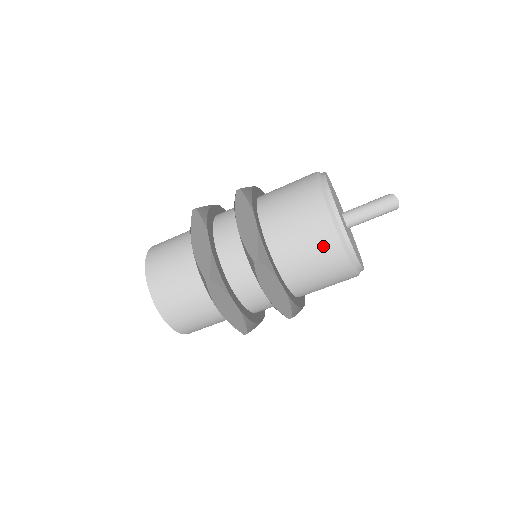
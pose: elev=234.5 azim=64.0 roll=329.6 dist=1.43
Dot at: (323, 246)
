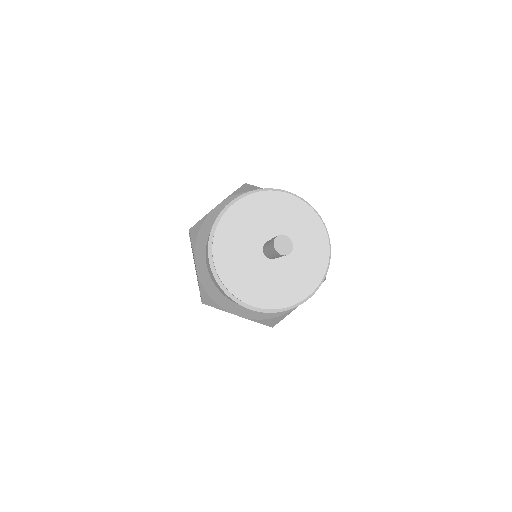
Dot at: occluded
